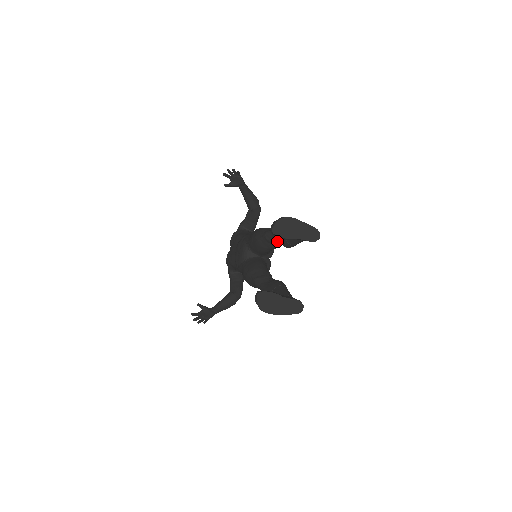
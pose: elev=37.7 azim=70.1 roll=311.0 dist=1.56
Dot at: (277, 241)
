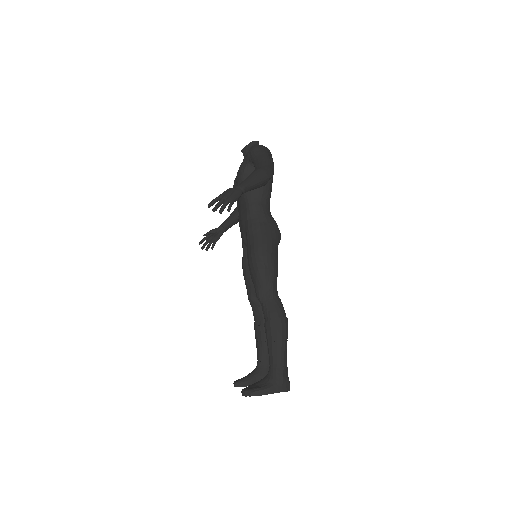
Dot at: occluded
